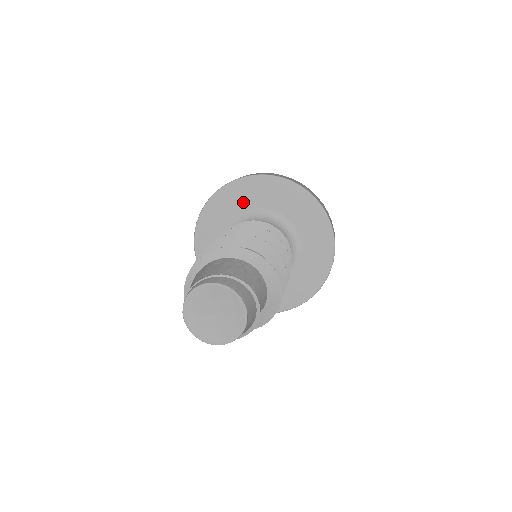
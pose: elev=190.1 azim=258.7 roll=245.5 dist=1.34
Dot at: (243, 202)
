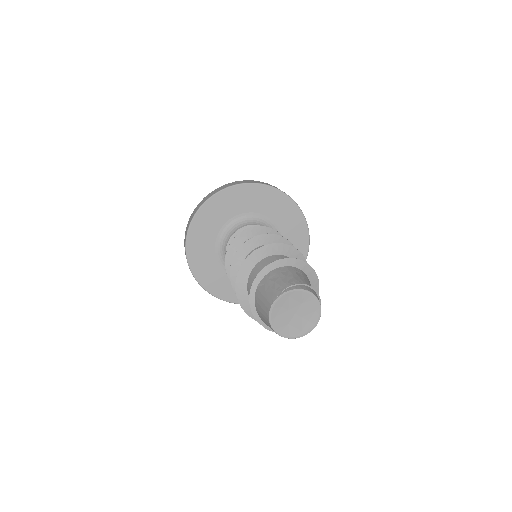
Dot at: (260, 205)
